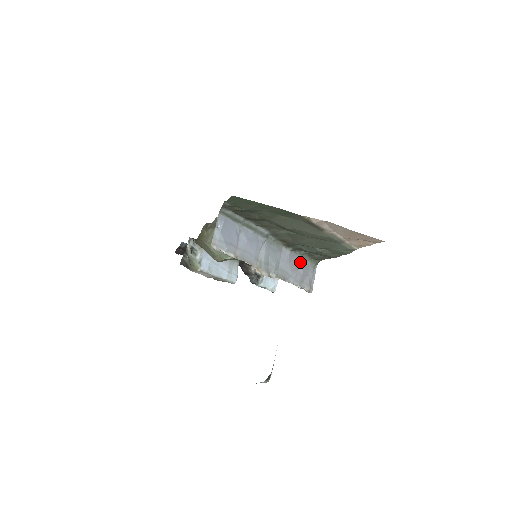
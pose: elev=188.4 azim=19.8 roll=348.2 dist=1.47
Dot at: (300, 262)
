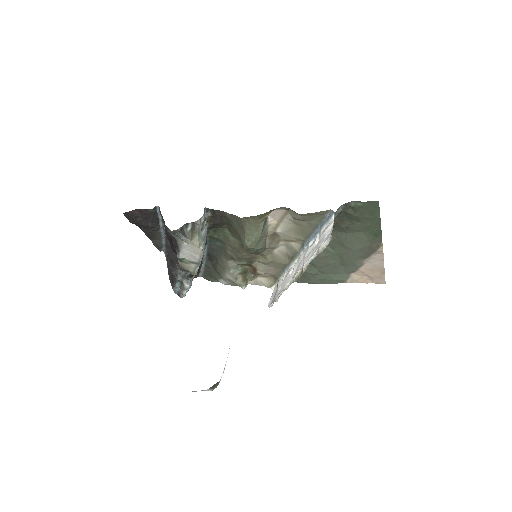
Dot at: occluded
